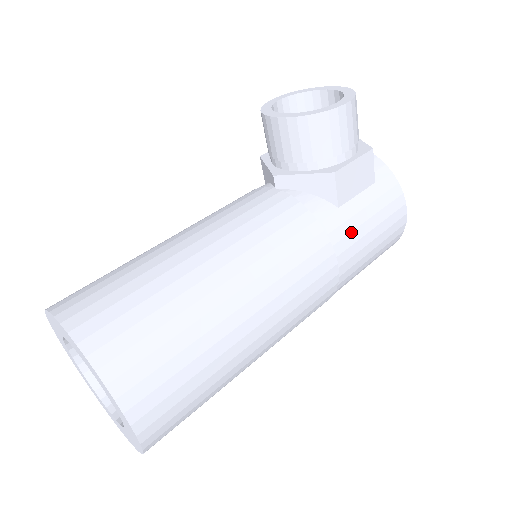
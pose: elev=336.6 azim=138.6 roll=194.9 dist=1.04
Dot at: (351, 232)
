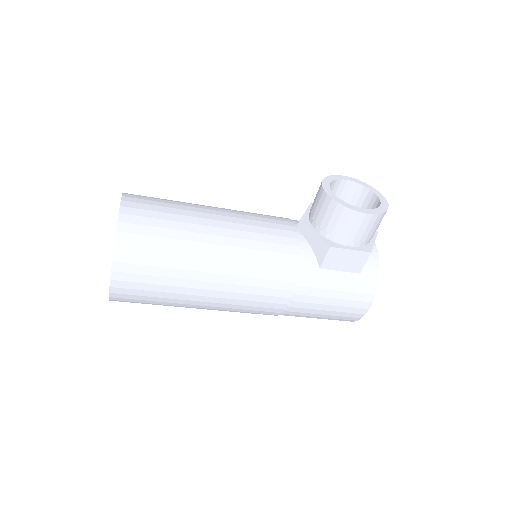
Dot at: (316, 288)
